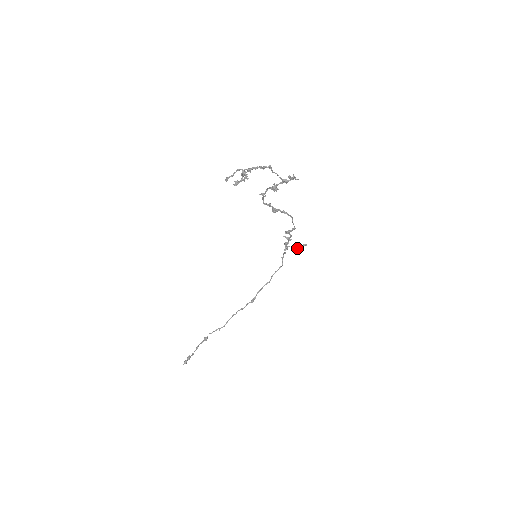
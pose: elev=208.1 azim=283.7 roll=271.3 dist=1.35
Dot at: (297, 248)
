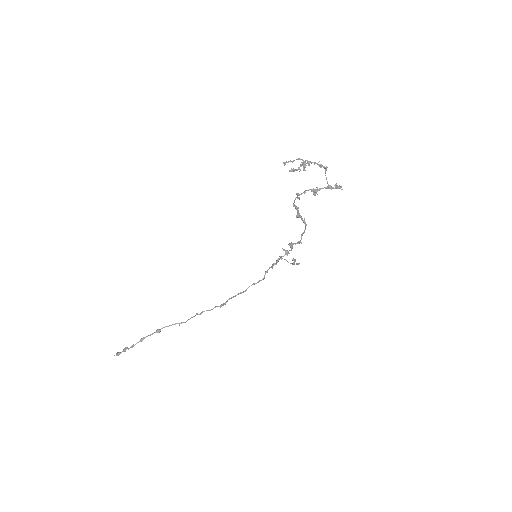
Dot at: (293, 263)
